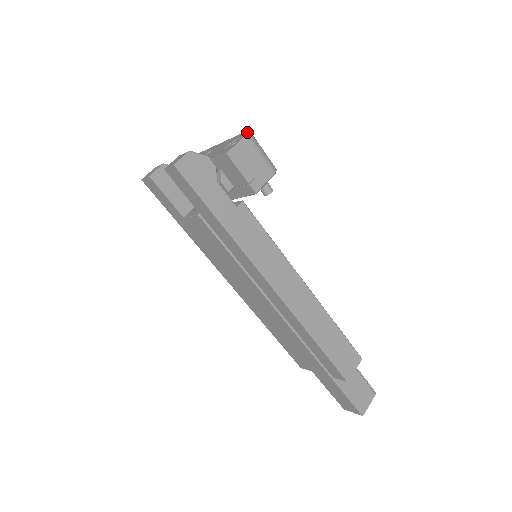
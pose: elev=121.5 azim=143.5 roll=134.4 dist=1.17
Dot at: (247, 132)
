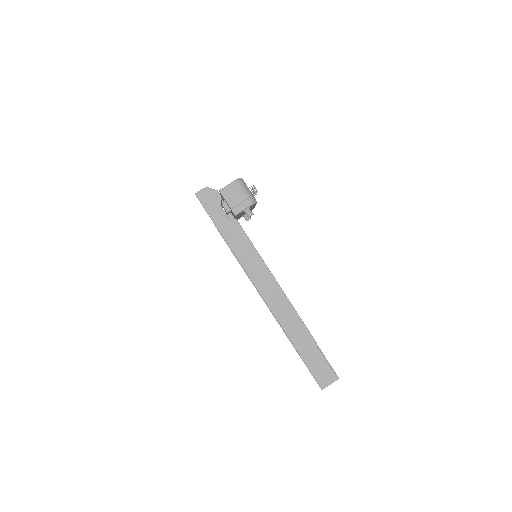
Dot at: occluded
